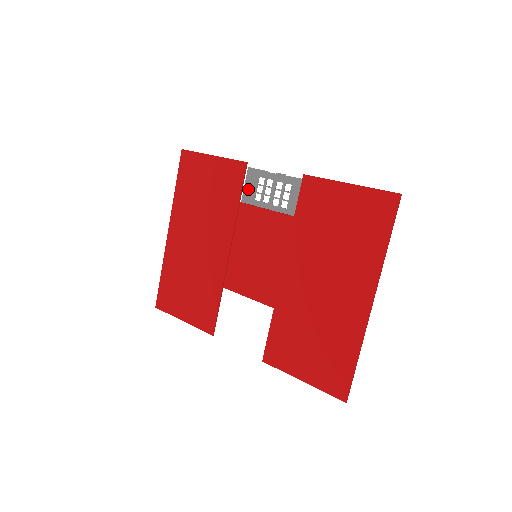
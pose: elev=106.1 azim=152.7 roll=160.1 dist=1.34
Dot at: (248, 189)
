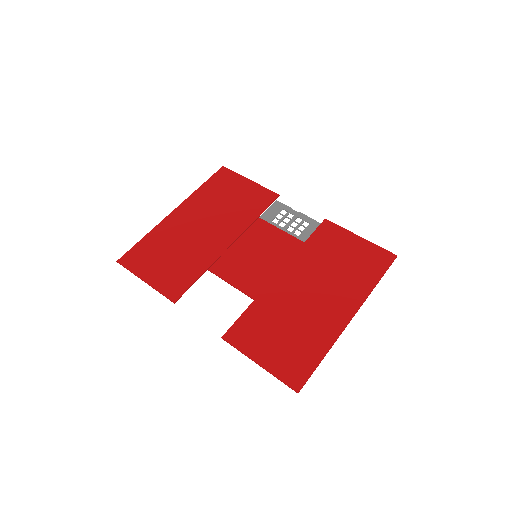
Dot at: (269, 213)
